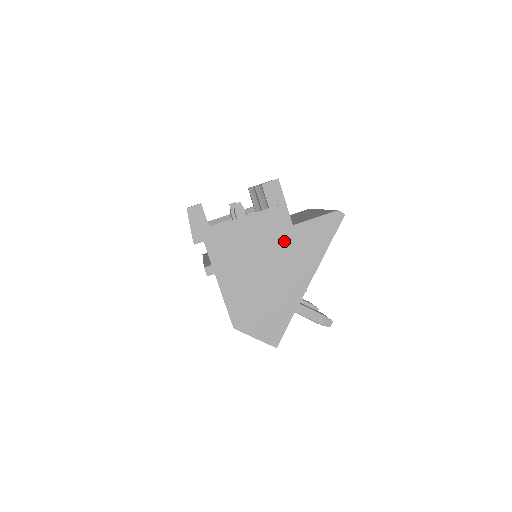
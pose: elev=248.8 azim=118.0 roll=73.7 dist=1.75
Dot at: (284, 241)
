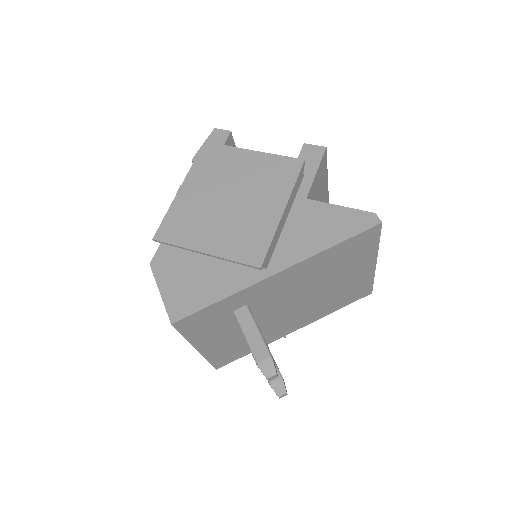
Dot at: (279, 197)
